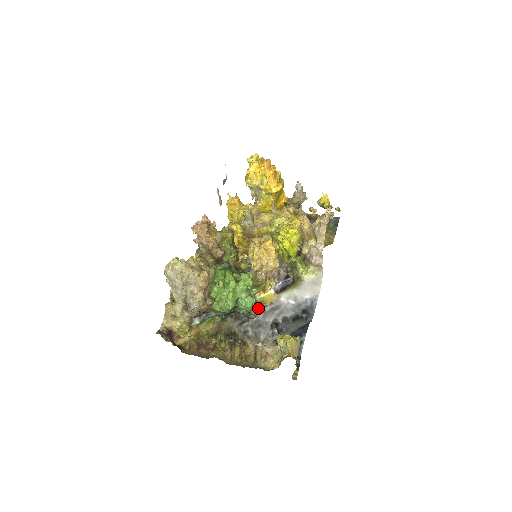
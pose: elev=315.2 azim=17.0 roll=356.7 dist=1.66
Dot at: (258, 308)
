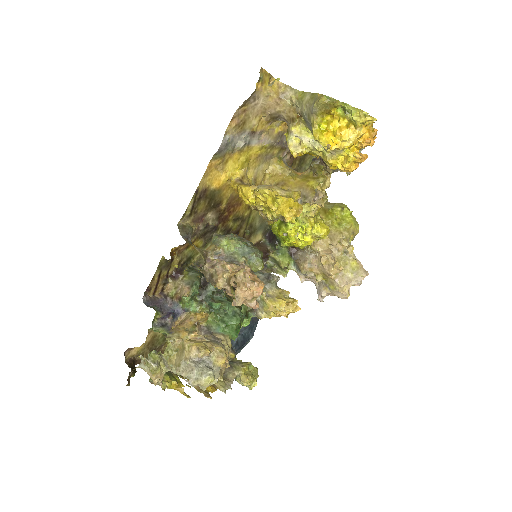
Dot at: occluded
